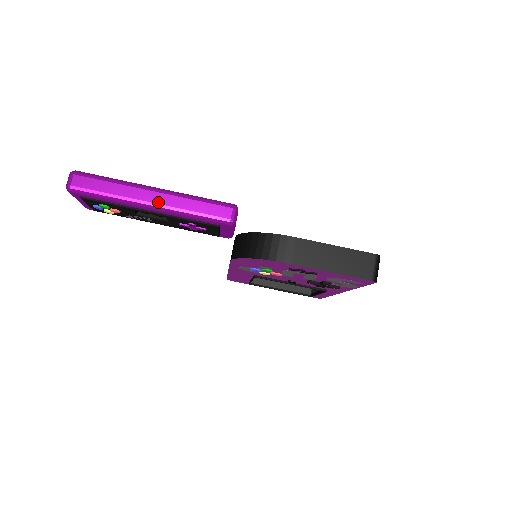
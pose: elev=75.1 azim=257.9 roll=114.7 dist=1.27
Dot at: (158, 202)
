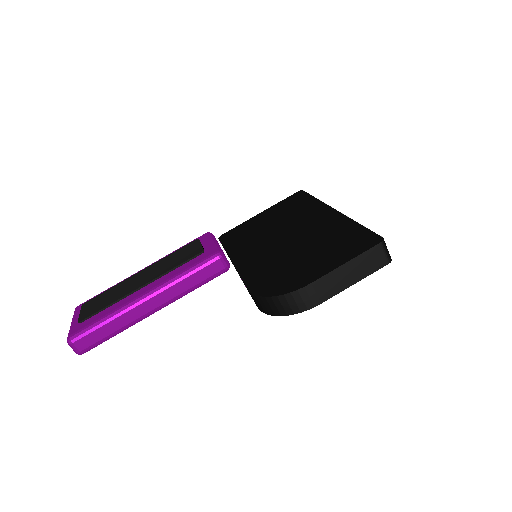
Dot at: (158, 305)
